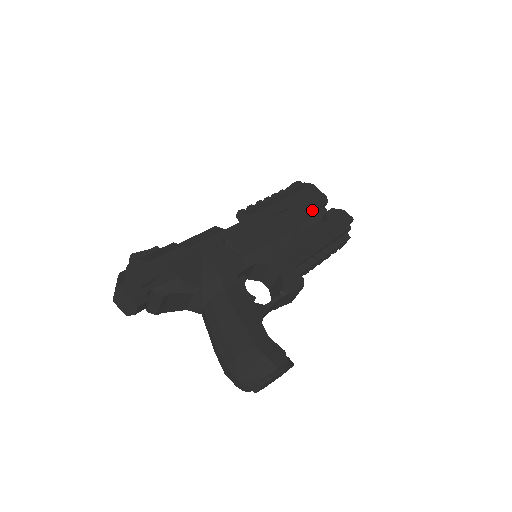
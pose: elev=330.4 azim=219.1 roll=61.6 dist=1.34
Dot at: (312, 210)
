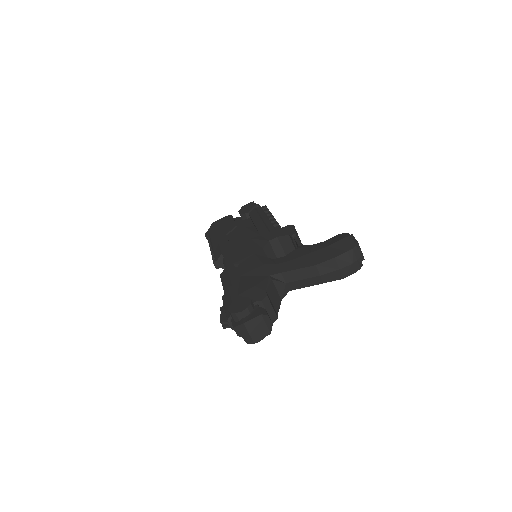
Dot at: (234, 223)
